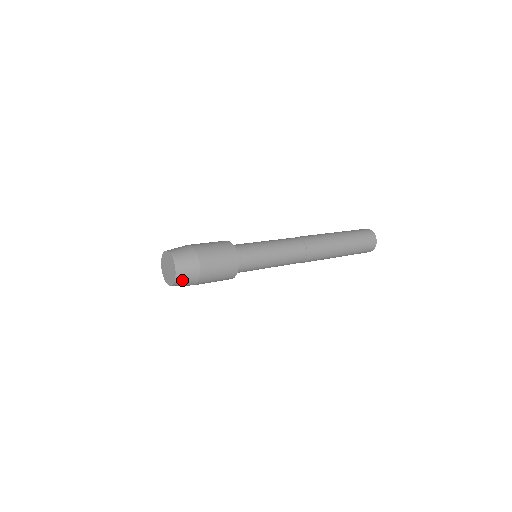
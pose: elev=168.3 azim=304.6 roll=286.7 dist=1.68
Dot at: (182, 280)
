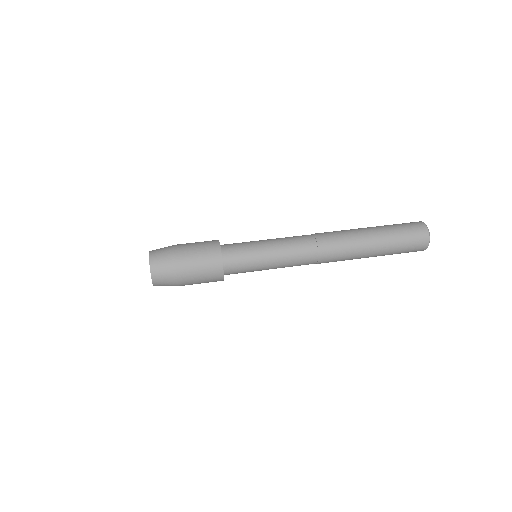
Dot at: (159, 278)
